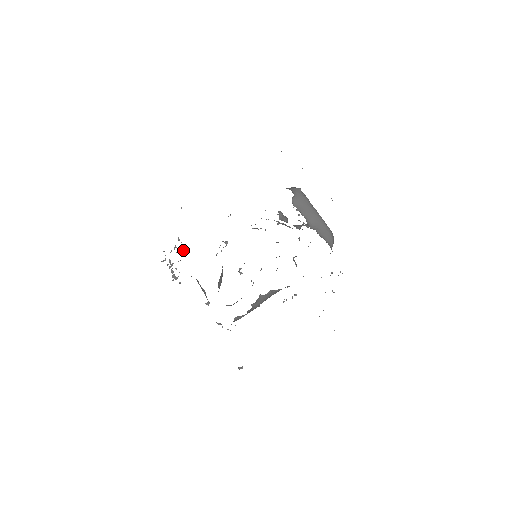
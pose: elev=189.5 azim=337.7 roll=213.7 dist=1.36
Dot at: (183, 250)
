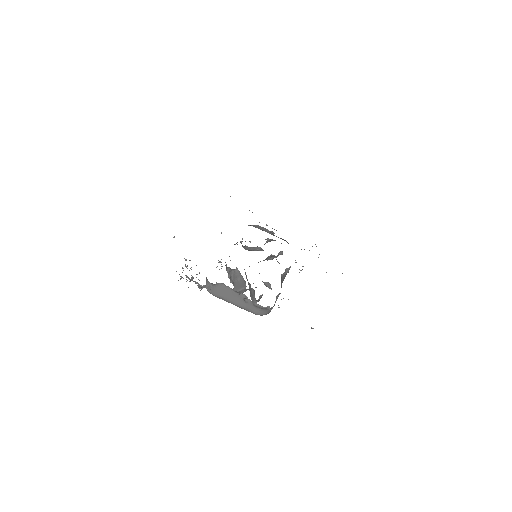
Dot at: occluded
